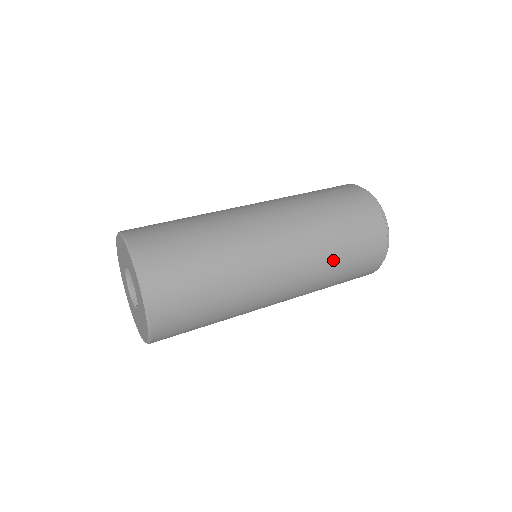
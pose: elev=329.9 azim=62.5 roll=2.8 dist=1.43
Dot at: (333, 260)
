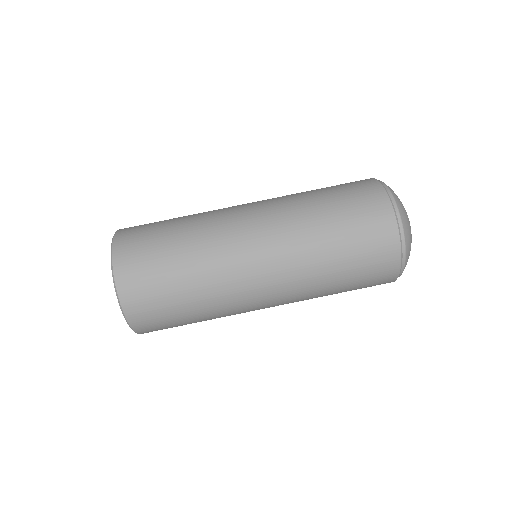
Dot at: (326, 295)
